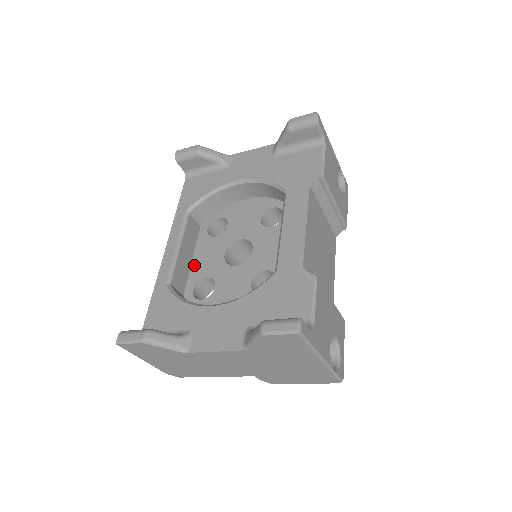
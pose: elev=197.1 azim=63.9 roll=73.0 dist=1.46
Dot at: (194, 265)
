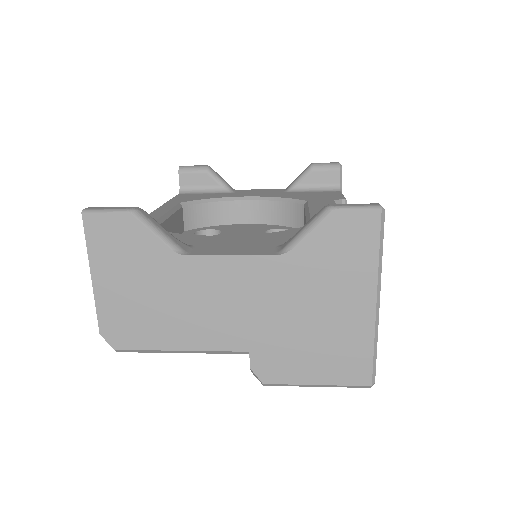
Dot at: occluded
